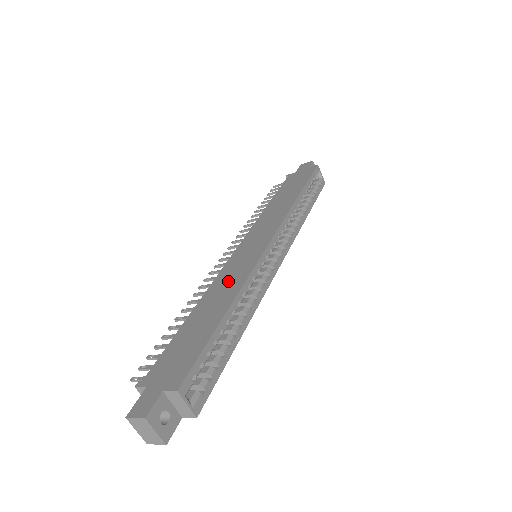
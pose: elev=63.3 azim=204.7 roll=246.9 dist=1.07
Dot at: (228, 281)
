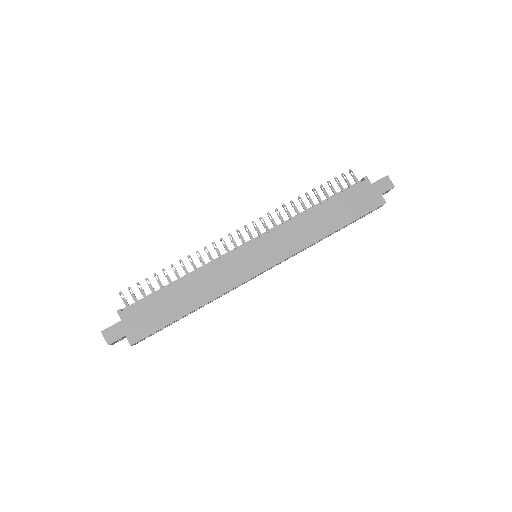
Dot at: (216, 279)
